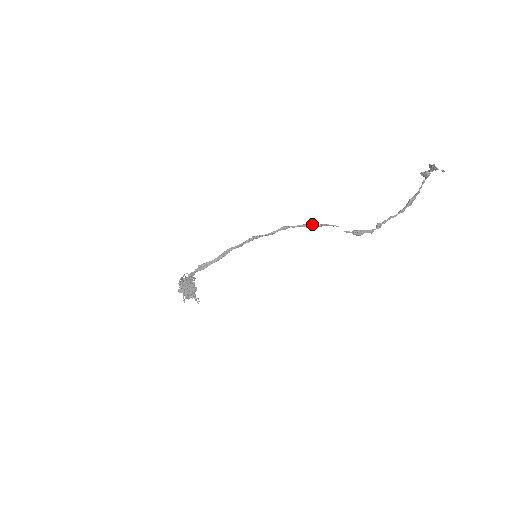
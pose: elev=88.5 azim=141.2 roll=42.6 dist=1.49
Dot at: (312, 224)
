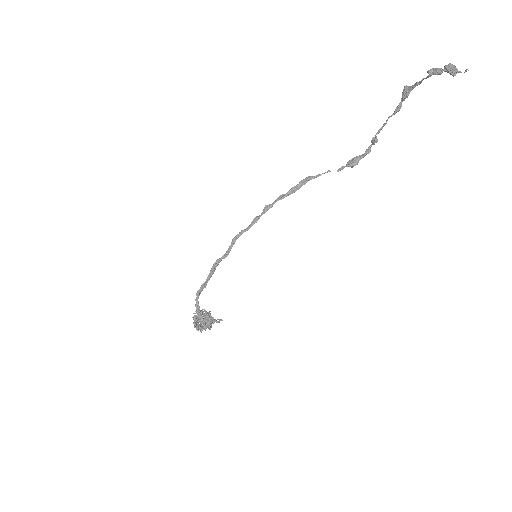
Dot at: (299, 186)
